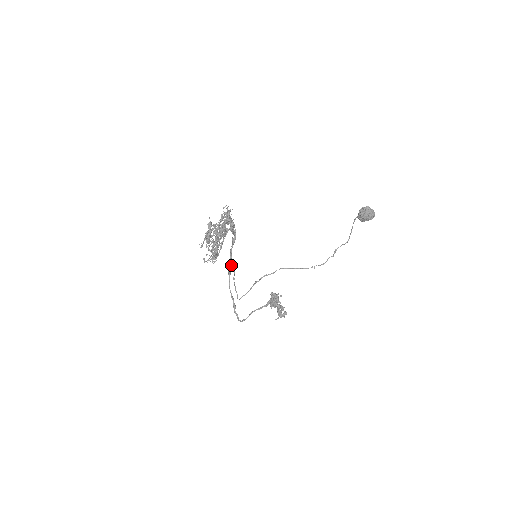
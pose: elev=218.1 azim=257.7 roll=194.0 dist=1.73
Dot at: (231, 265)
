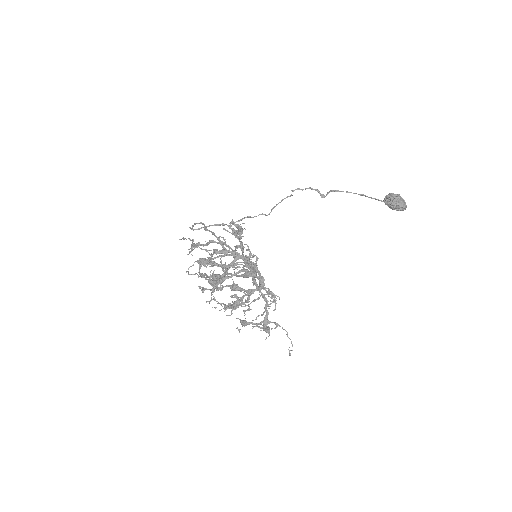
Dot at: (205, 230)
